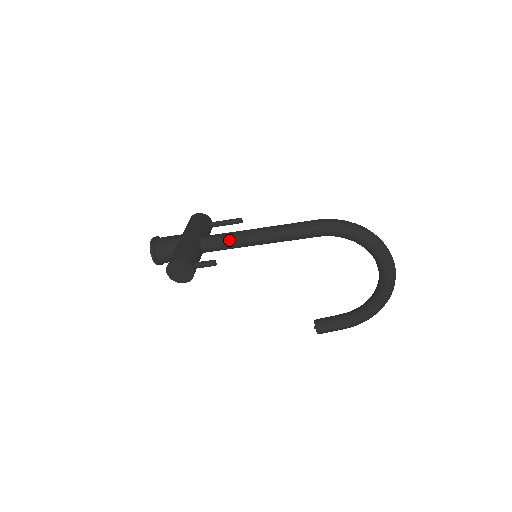
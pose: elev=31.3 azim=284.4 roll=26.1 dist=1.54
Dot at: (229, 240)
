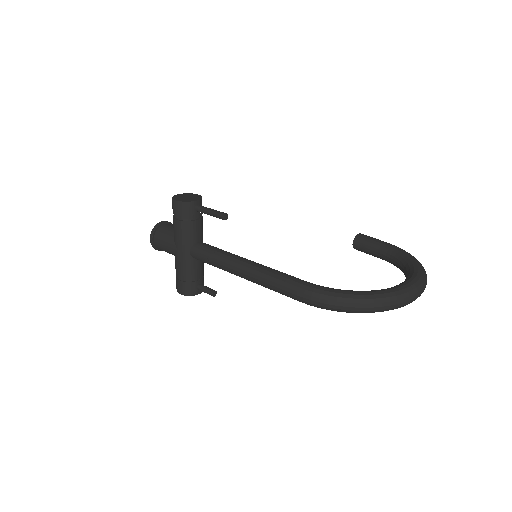
Dot at: occluded
